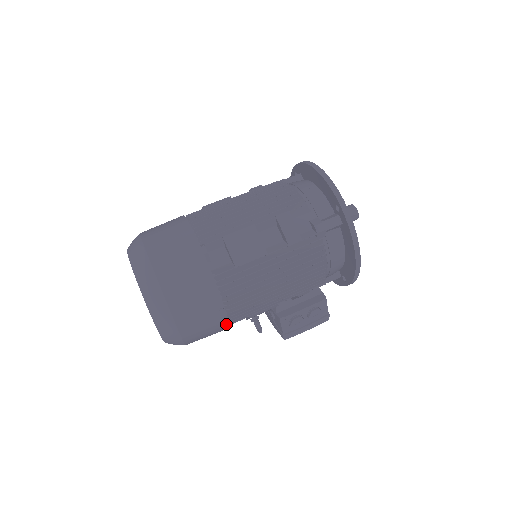
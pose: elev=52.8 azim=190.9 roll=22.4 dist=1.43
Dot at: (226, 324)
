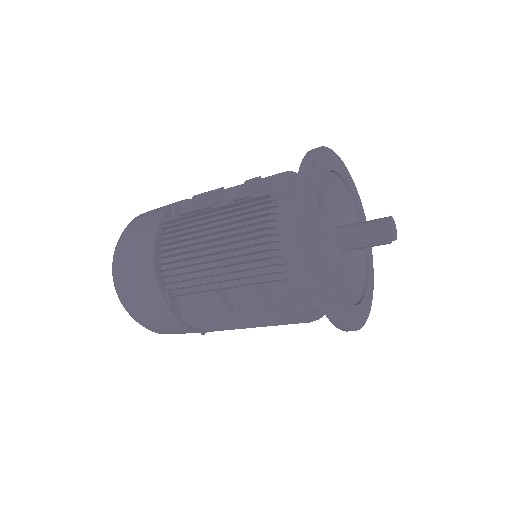
Dot at: occluded
